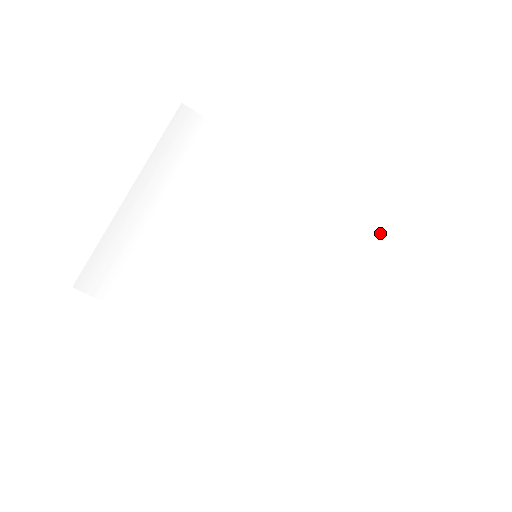
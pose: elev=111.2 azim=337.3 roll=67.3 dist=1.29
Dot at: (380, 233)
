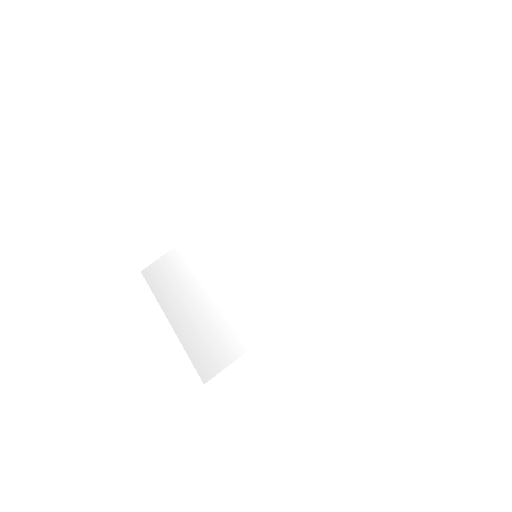
Dot at: (290, 169)
